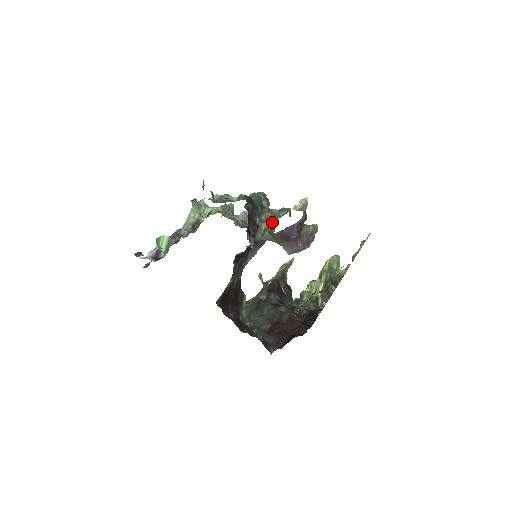
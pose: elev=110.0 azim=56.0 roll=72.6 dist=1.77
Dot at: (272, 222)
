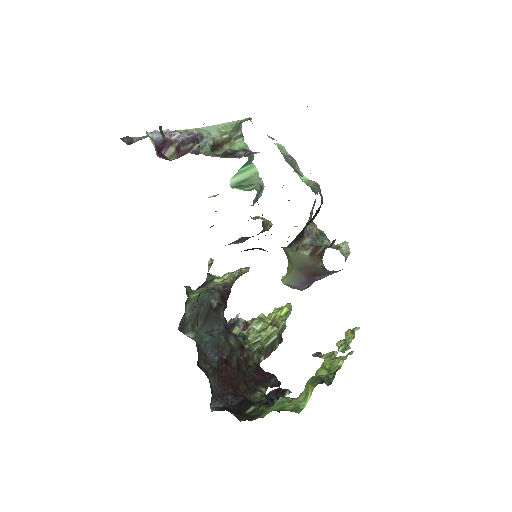
Dot at: (316, 244)
